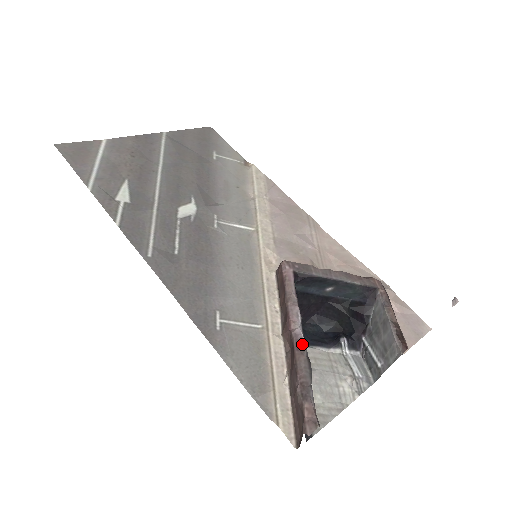
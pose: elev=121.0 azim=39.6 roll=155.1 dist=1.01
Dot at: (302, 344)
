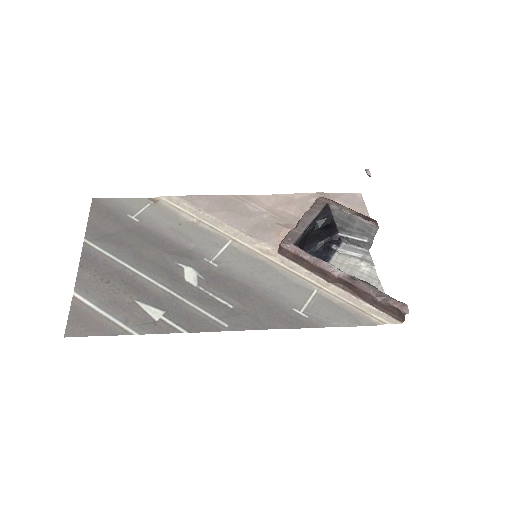
Dot at: (352, 278)
